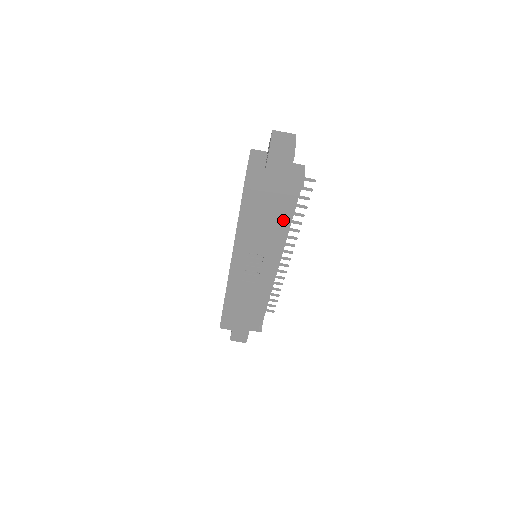
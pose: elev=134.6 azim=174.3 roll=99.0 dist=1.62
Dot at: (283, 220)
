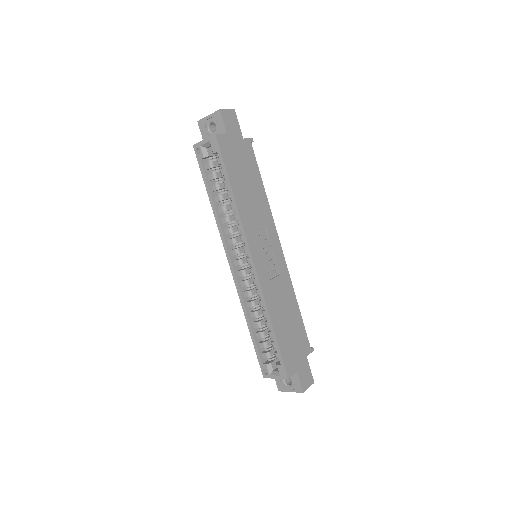
Dot at: (258, 181)
